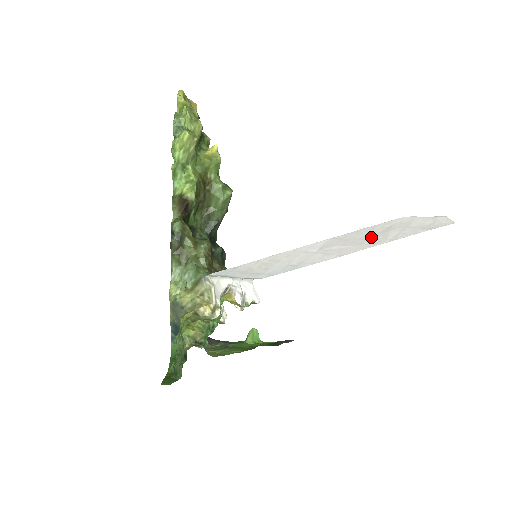
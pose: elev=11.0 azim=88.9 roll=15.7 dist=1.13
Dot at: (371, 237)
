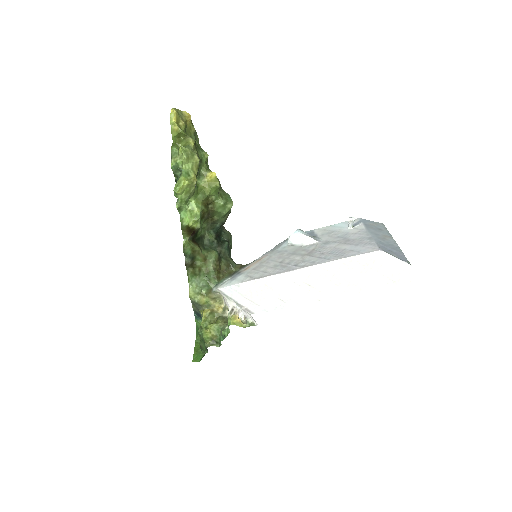
Dot at: (346, 278)
